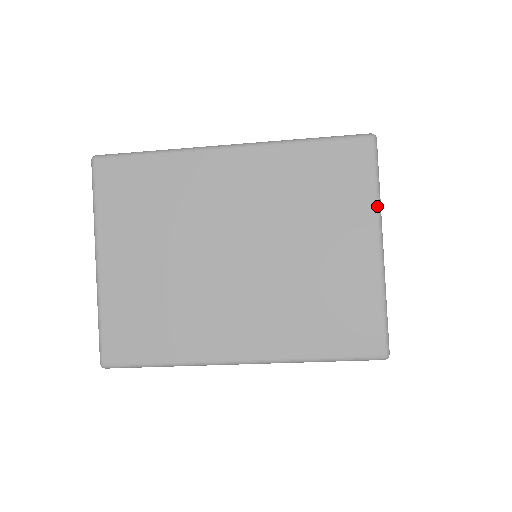
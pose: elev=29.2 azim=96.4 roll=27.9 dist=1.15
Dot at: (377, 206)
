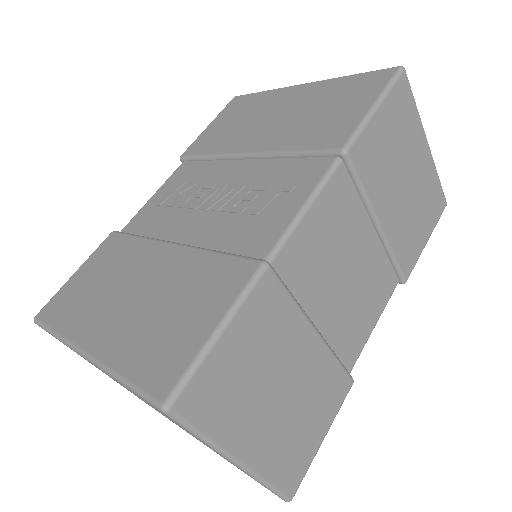
Dot at: (211, 447)
